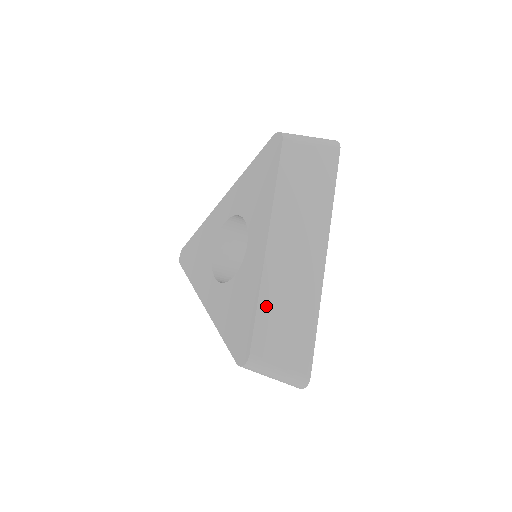
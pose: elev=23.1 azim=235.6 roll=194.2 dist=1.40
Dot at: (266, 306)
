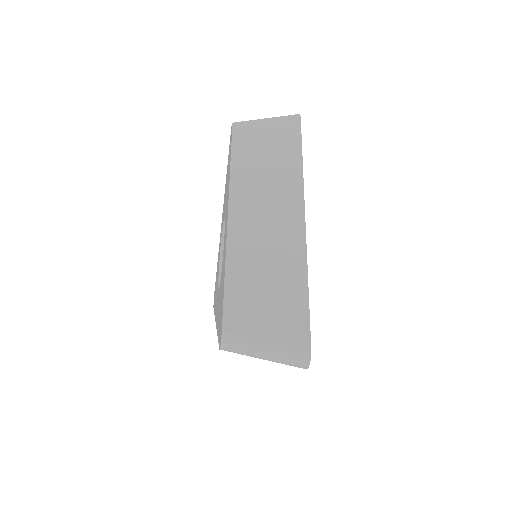
Dot at: (236, 275)
